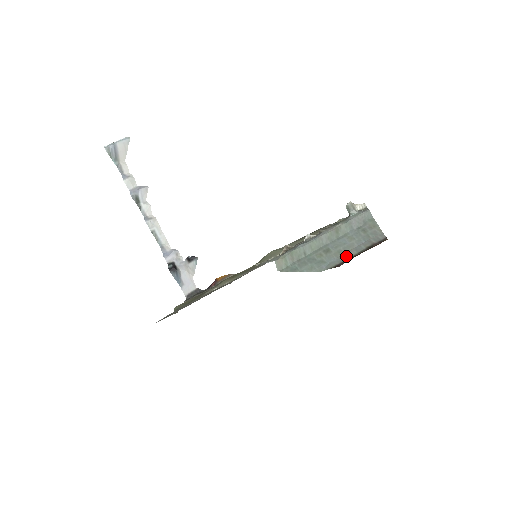
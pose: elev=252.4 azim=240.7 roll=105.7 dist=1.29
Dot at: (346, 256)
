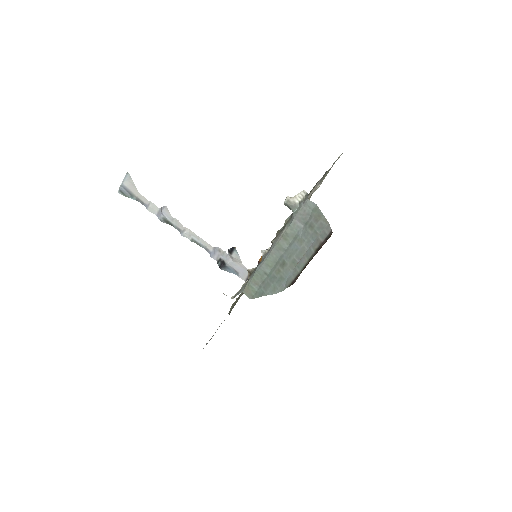
Dot at: (299, 267)
